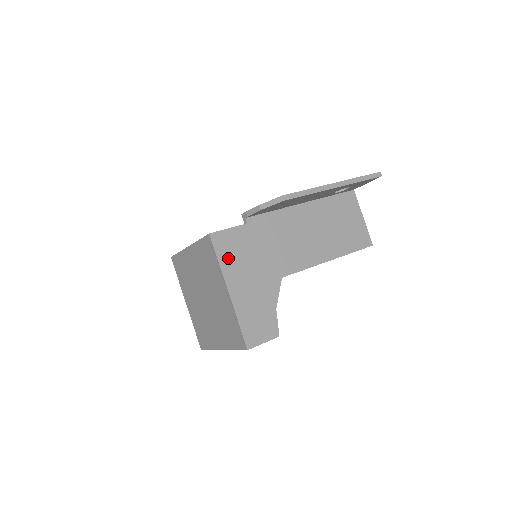
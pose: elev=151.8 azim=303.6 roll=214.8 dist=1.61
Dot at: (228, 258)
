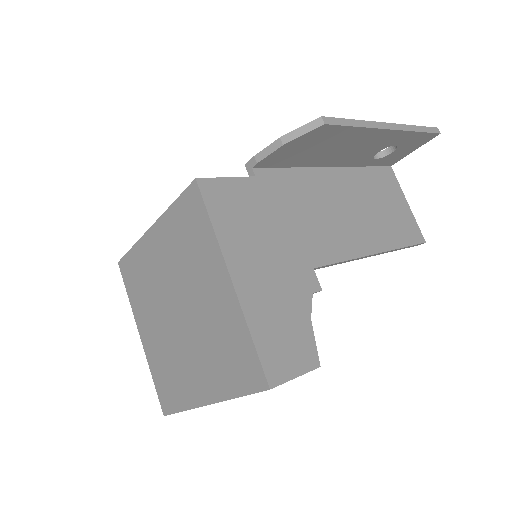
Dot at: (228, 223)
